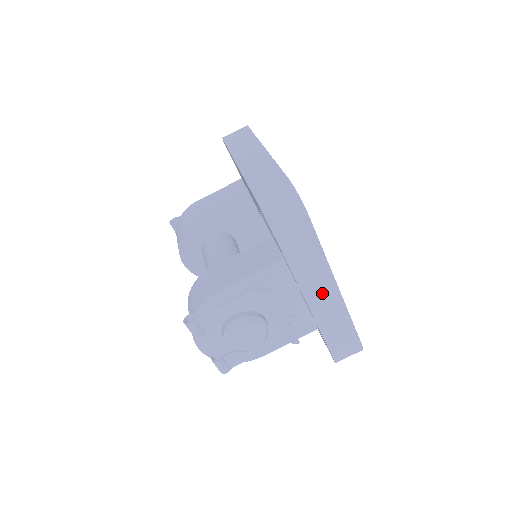
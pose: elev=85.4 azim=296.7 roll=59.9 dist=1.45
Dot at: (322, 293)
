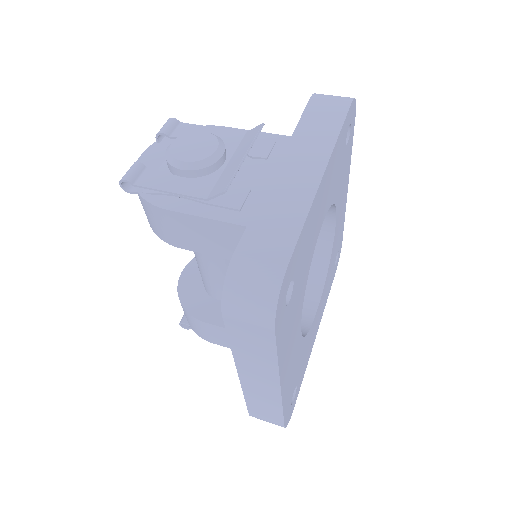
Dot at: (303, 164)
